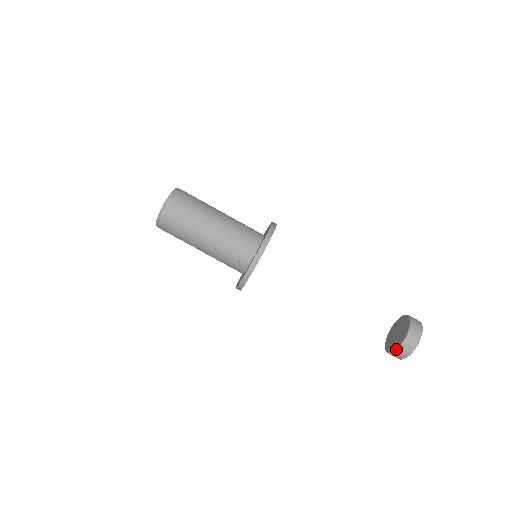
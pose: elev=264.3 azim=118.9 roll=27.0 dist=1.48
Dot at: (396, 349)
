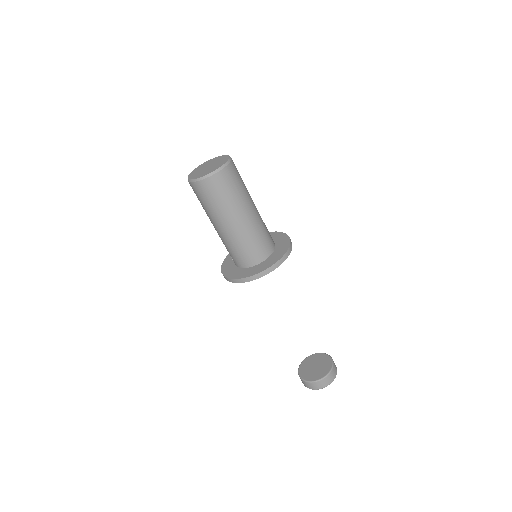
Dot at: (299, 374)
